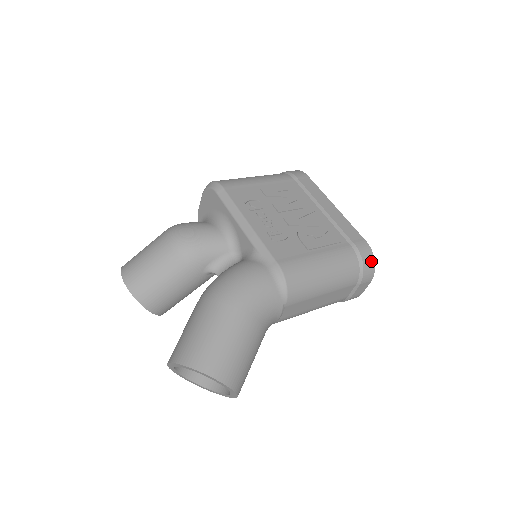
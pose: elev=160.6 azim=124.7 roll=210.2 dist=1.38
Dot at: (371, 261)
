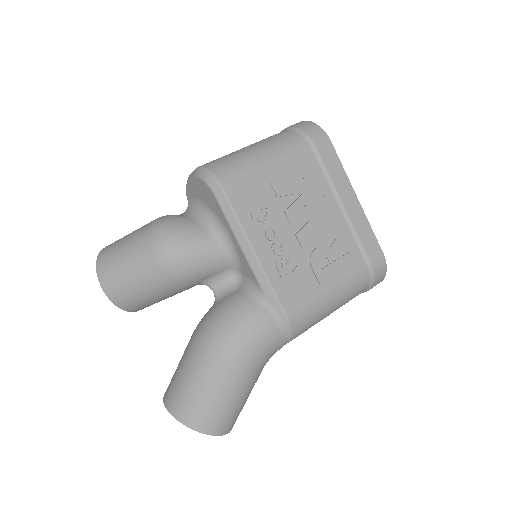
Dot at: (382, 275)
